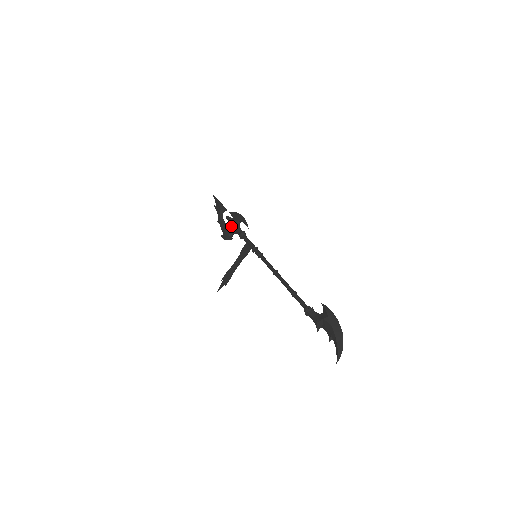
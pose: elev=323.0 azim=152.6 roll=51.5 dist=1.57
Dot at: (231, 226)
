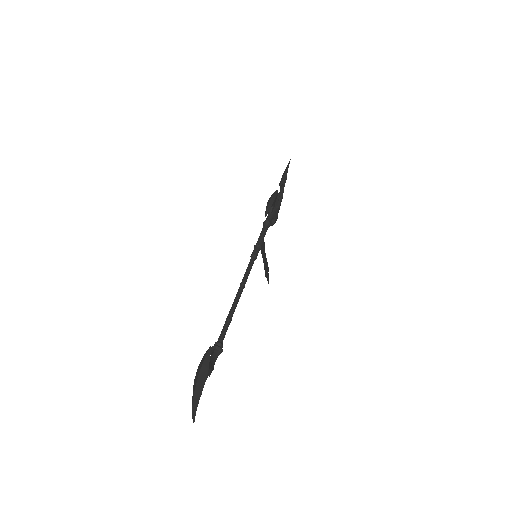
Dot at: occluded
